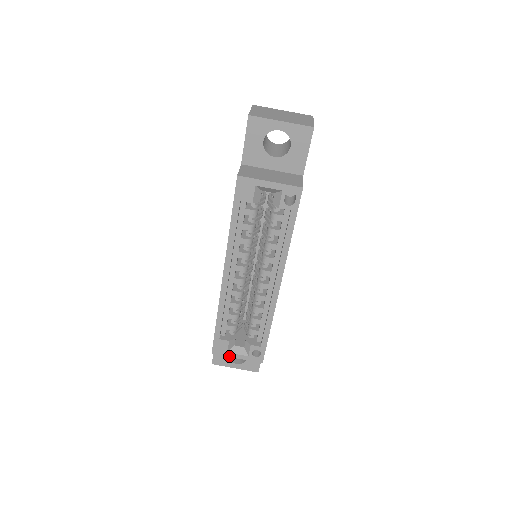
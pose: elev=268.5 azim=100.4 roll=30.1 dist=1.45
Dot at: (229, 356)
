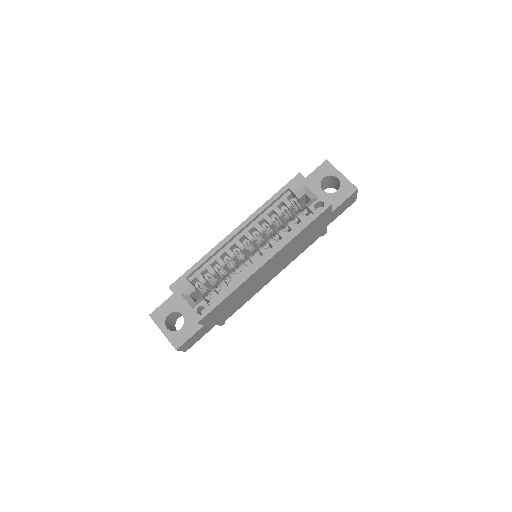
Dot at: (179, 298)
